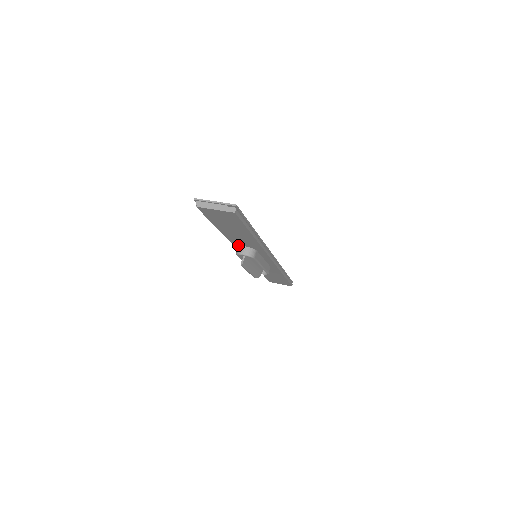
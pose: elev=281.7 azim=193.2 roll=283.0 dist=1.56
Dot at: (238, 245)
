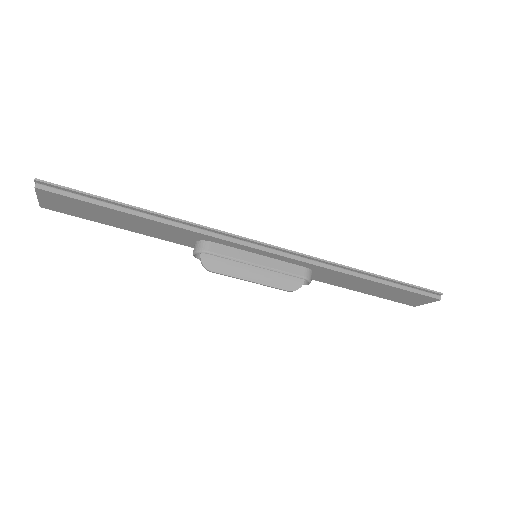
Dot at: occluded
